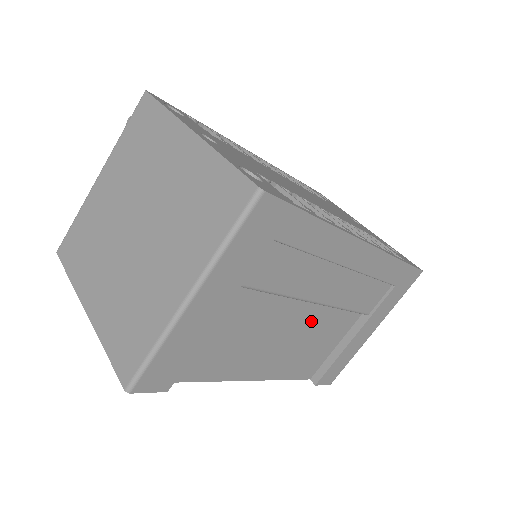
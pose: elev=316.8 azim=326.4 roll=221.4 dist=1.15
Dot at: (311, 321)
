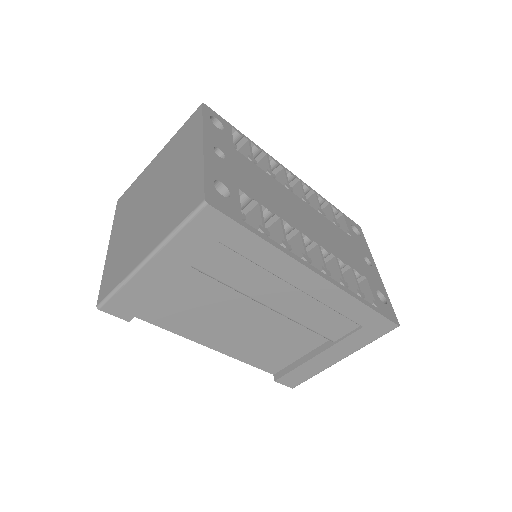
Dot at: (271, 323)
